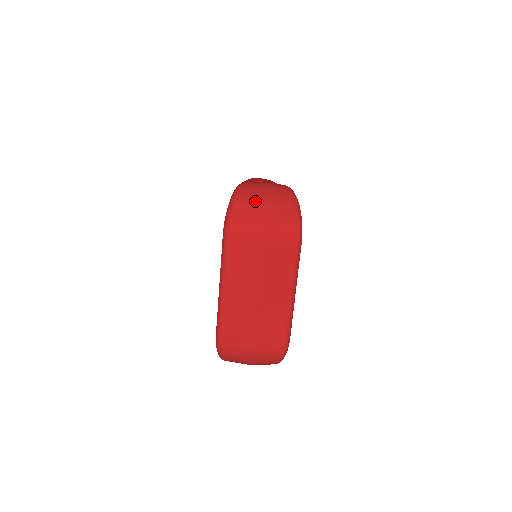
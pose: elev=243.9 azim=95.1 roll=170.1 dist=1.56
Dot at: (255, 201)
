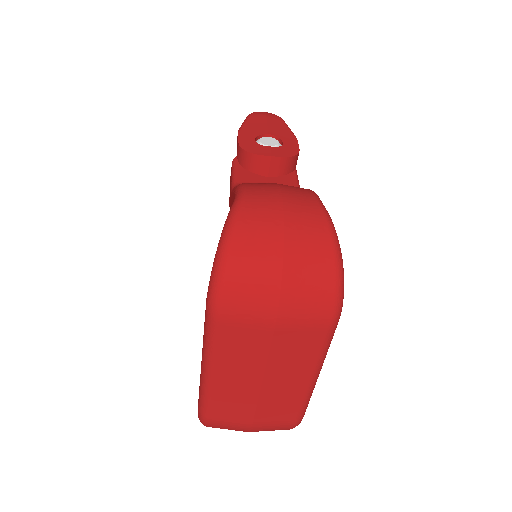
Dot at: (264, 256)
